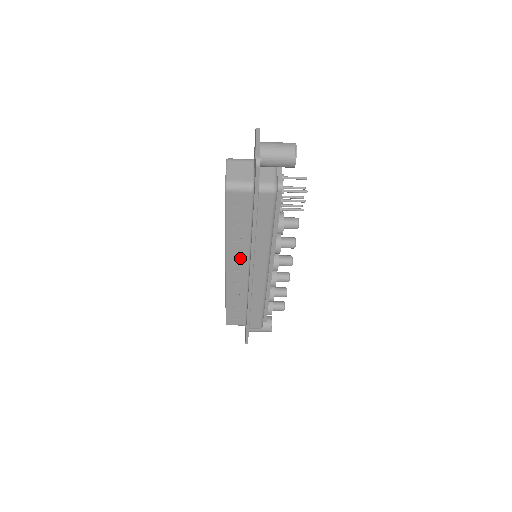
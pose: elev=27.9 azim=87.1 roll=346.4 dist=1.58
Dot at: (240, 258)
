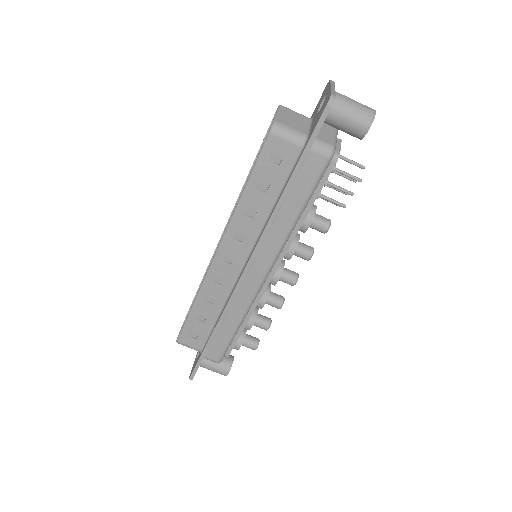
Dot at: (241, 243)
